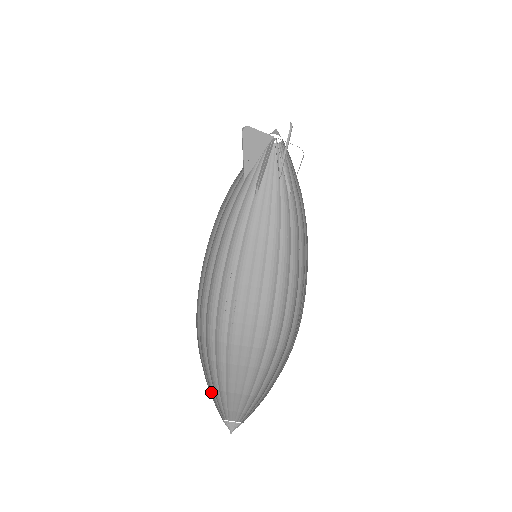
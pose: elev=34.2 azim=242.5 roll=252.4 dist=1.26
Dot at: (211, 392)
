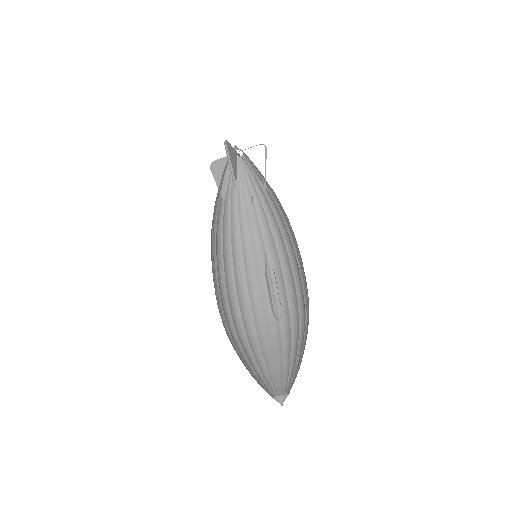
Dot at: (265, 377)
